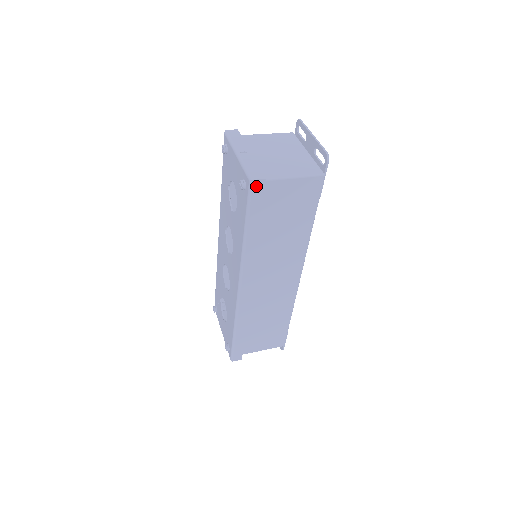
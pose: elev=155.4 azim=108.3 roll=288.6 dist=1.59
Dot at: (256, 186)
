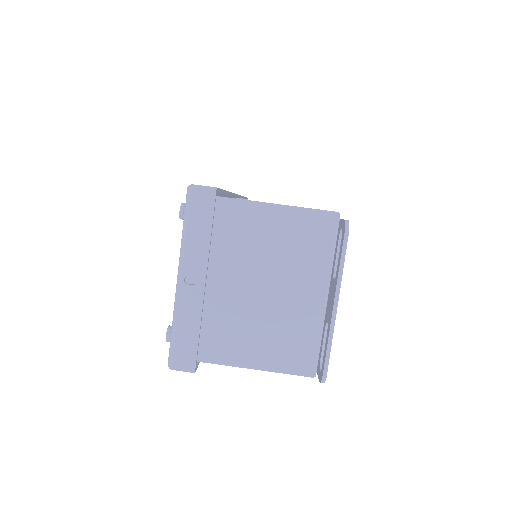
Dot at: occluded
